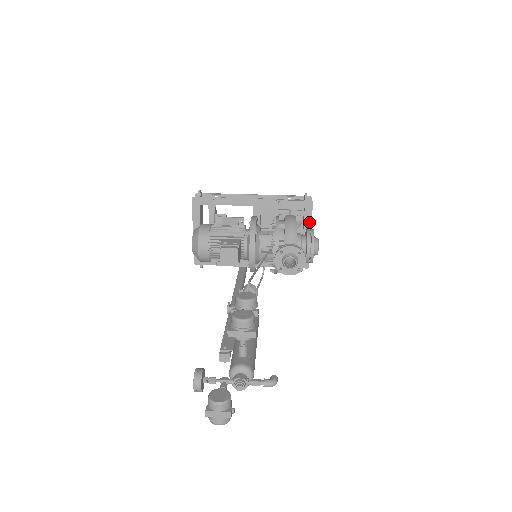
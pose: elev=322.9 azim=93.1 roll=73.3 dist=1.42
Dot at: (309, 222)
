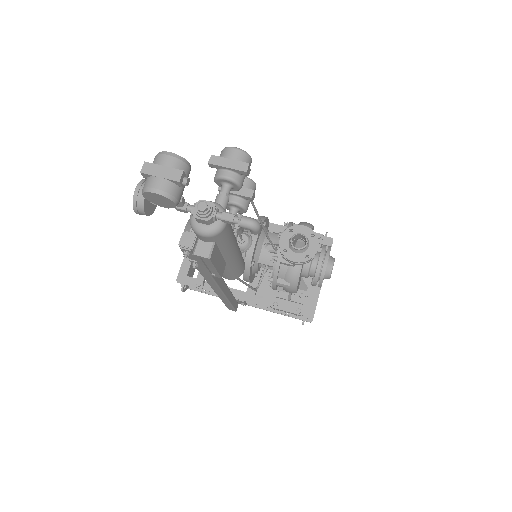
Dot at: occluded
